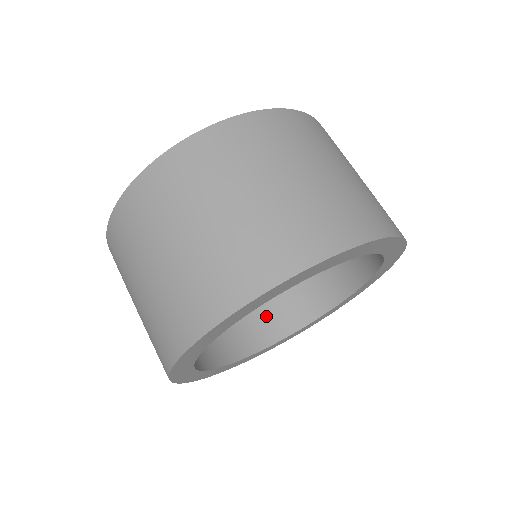
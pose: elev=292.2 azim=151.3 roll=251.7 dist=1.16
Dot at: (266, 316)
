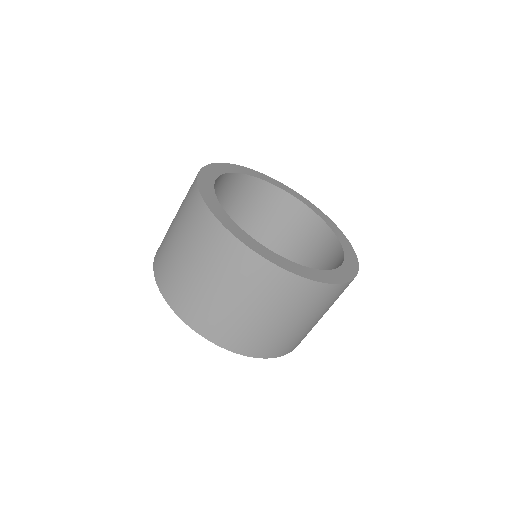
Dot at: occluded
